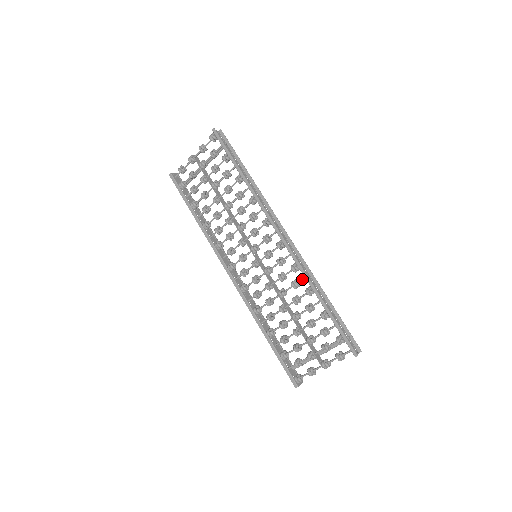
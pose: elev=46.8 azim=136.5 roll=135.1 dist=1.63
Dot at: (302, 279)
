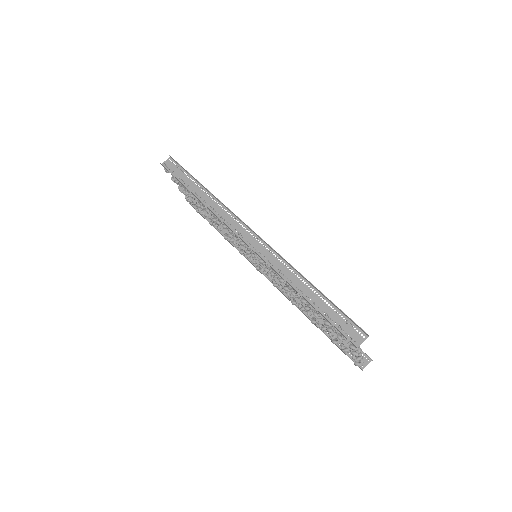
Dot at: (280, 274)
